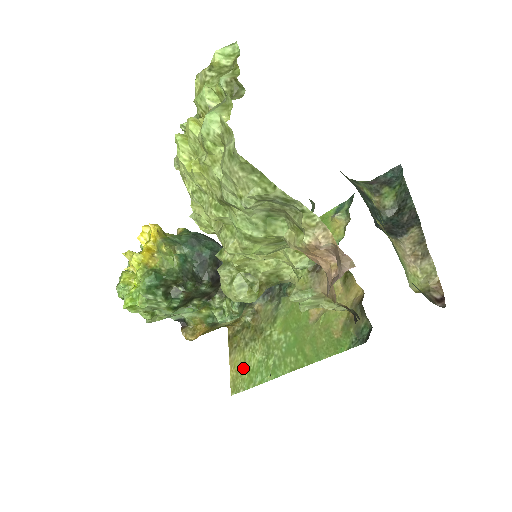
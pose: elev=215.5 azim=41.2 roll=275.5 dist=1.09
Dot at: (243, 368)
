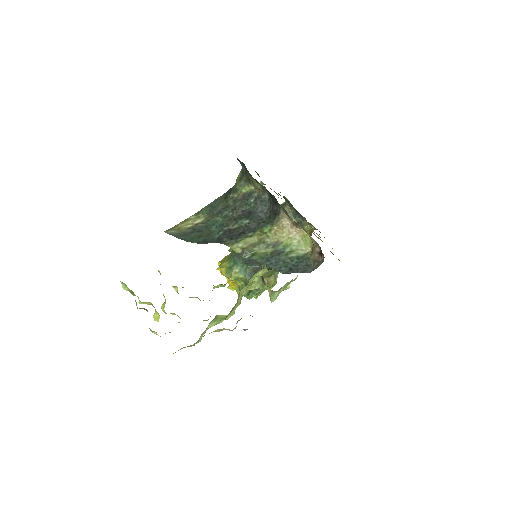
Dot at: occluded
